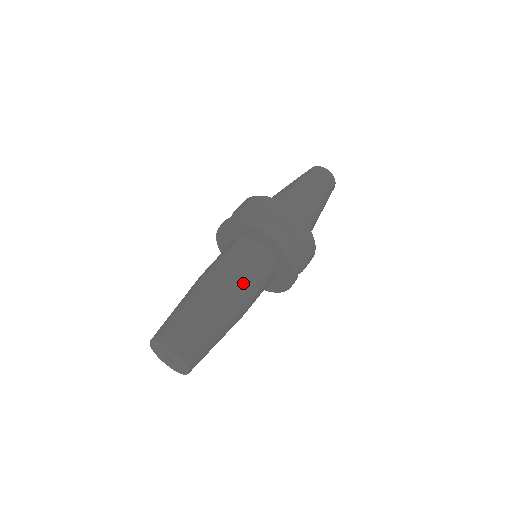
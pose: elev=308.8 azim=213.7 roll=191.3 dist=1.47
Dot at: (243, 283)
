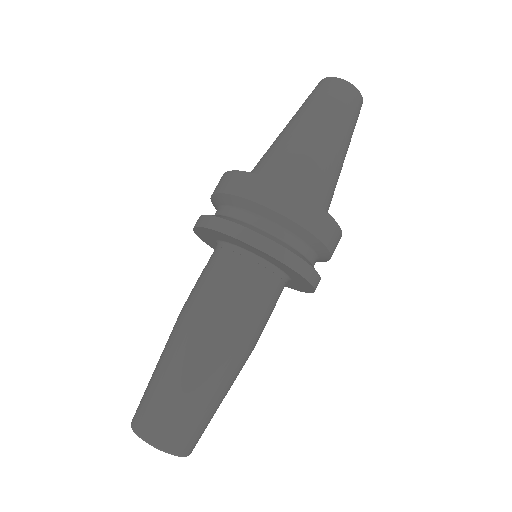
Dot at: (213, 309)
